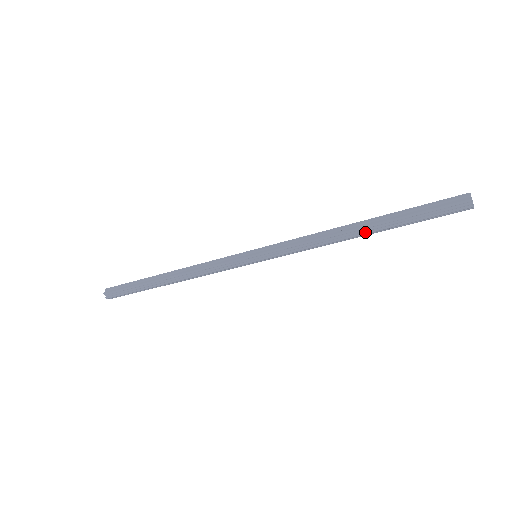
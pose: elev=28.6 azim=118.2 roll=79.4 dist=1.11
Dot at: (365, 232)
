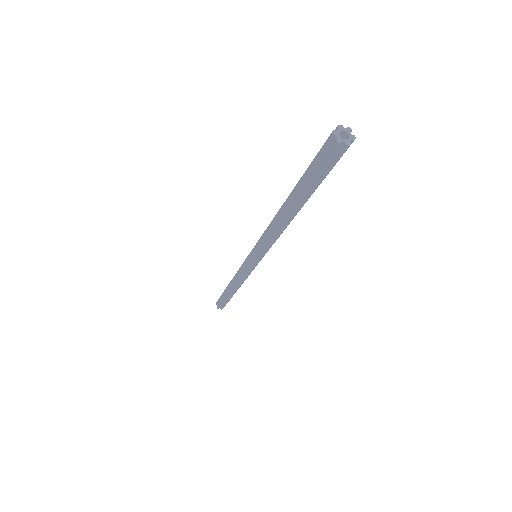
Dot at: (287, 209)
